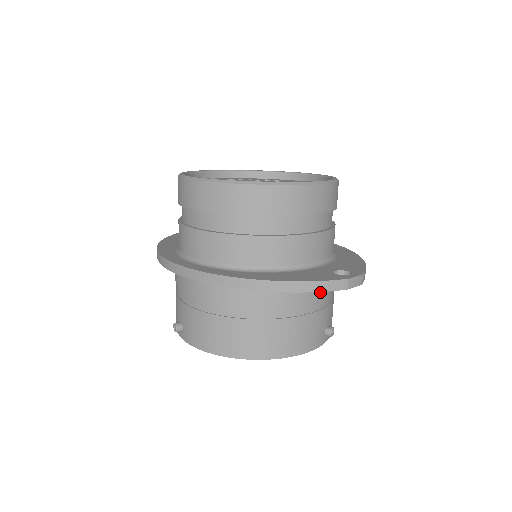
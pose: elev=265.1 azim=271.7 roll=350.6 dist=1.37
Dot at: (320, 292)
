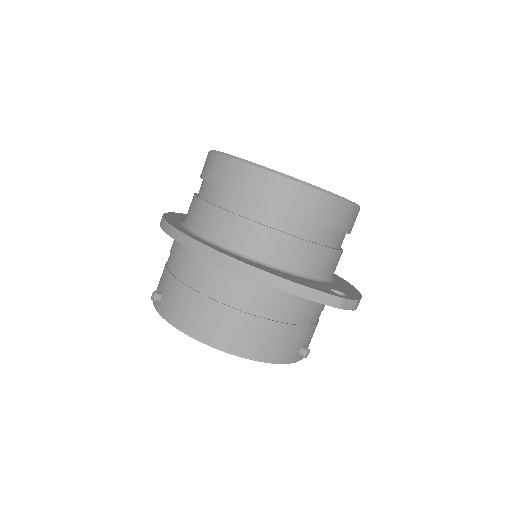
Dot at: (309, 307)
